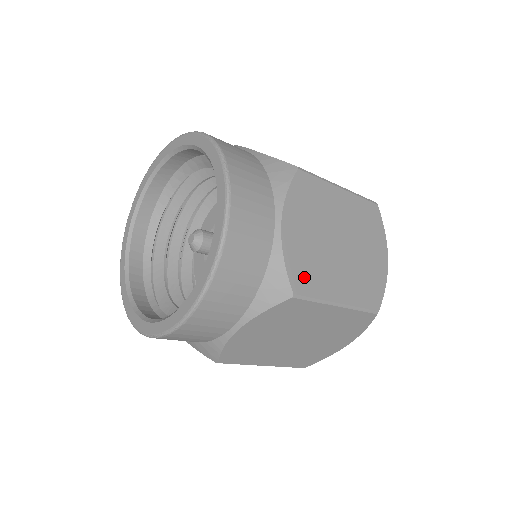
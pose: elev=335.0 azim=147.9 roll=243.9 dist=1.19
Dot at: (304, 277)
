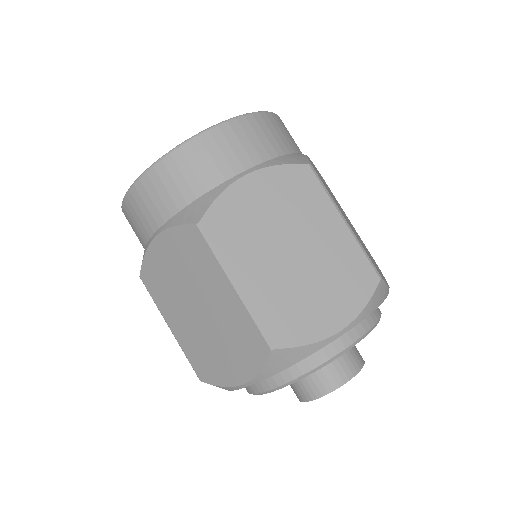
Dot at: (224, 225)
